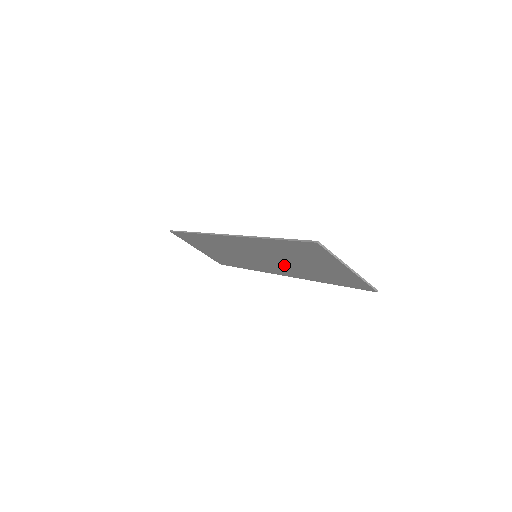
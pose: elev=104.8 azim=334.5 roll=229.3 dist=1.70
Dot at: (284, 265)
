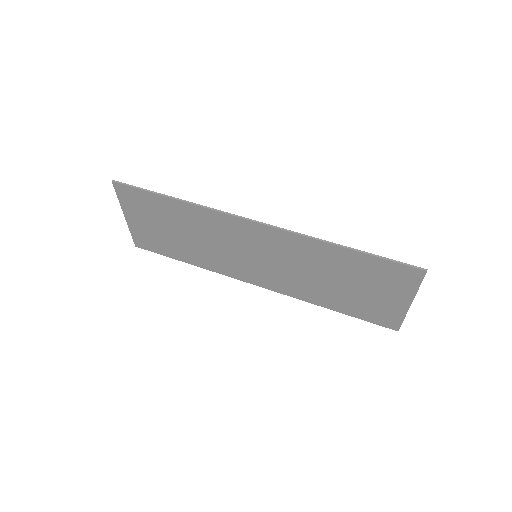
Dot at: (293, 277)
